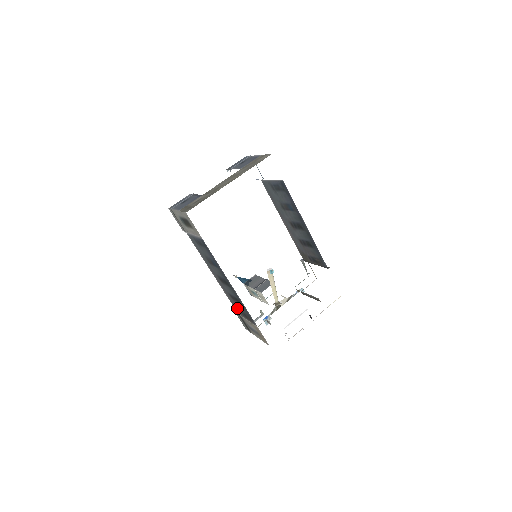
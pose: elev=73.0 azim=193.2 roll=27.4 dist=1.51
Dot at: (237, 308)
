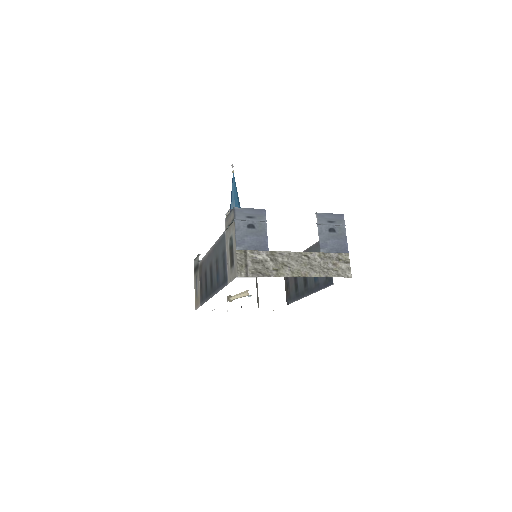
Dot at: (202, 271)
